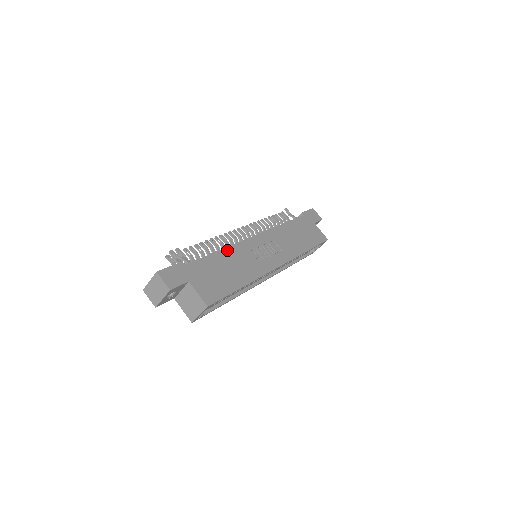
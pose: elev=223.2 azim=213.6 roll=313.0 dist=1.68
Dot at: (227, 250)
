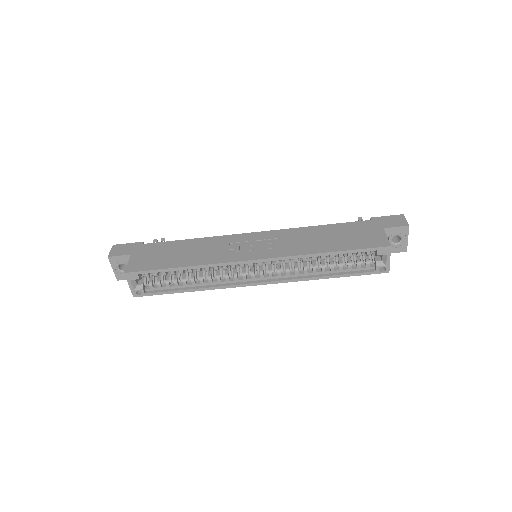
Dot at: (201, 239)
